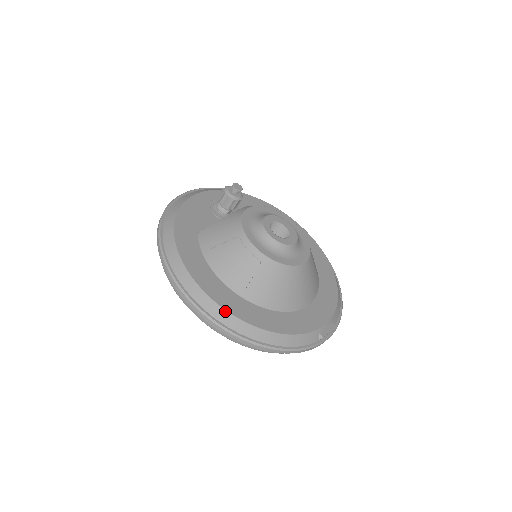
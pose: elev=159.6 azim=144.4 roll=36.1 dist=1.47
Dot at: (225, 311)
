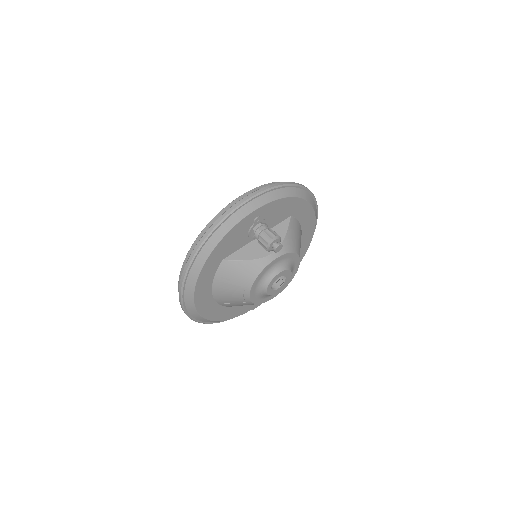
Dot at: (202, 317)
